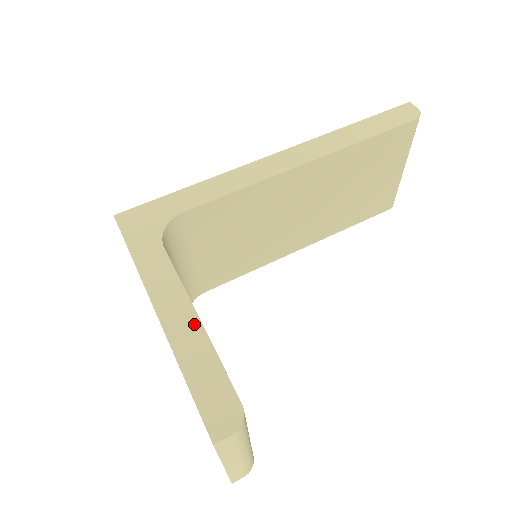
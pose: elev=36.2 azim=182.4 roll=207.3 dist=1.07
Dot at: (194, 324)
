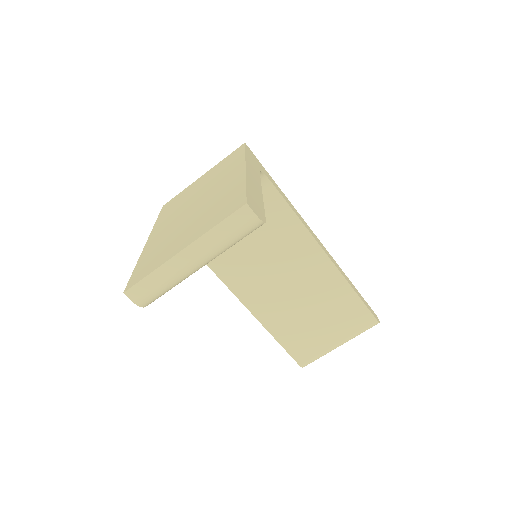
Dot at: (260, 190)
